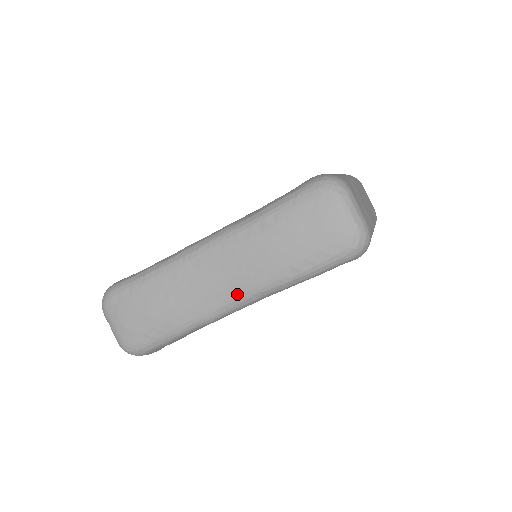
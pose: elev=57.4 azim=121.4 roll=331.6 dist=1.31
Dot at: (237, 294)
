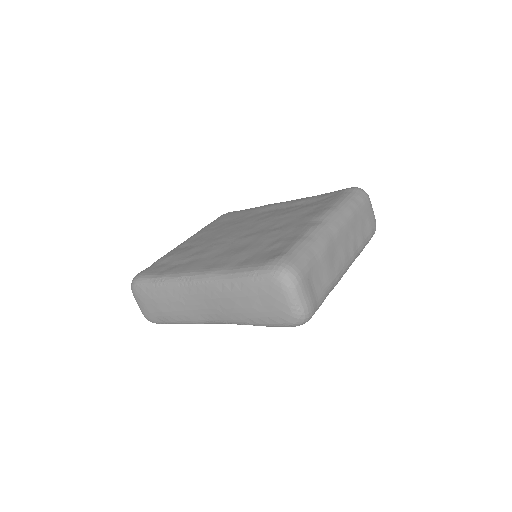
Dot at: (215, 319)
